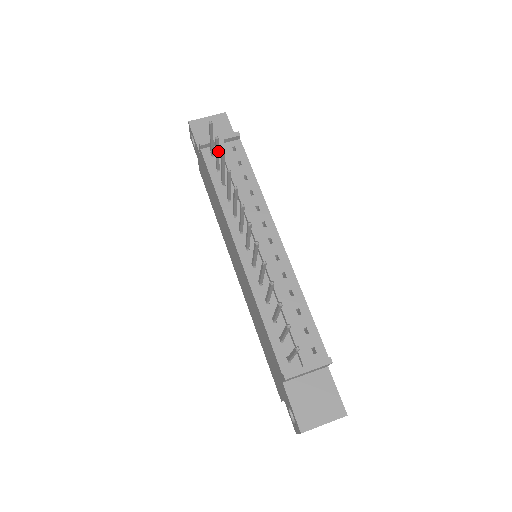
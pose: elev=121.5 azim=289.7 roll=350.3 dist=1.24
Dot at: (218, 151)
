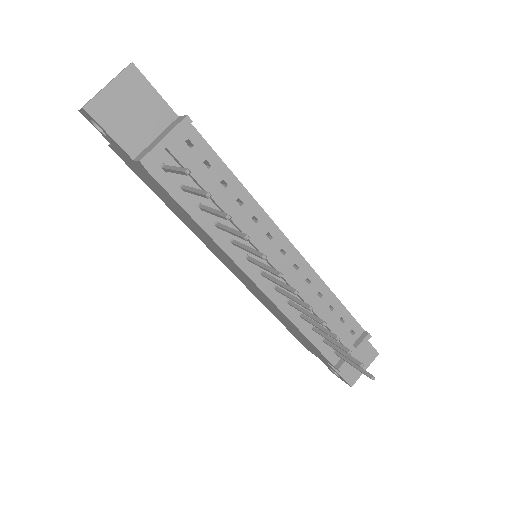
Dot at: occluded
